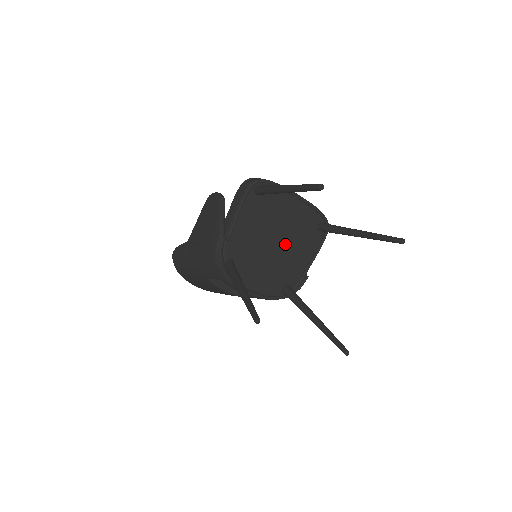
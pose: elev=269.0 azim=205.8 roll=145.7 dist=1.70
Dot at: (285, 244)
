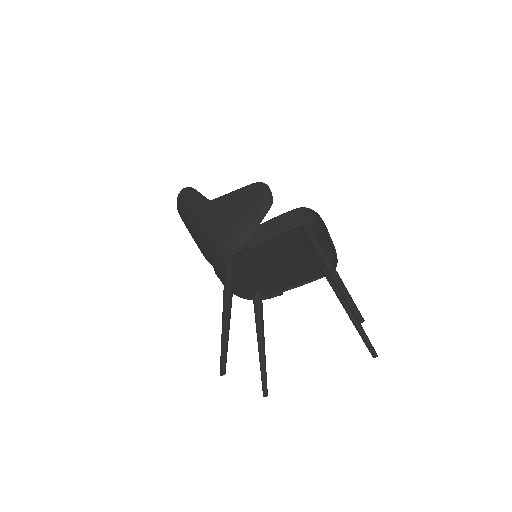
Dot at: (288, 268)
